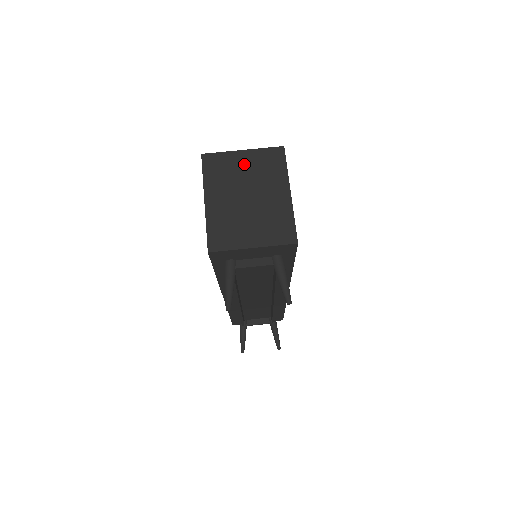
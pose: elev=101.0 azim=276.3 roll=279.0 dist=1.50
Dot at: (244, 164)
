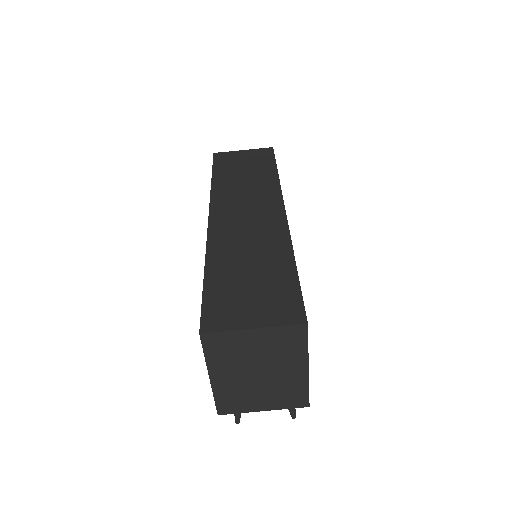
Dot at: (255, 344)
